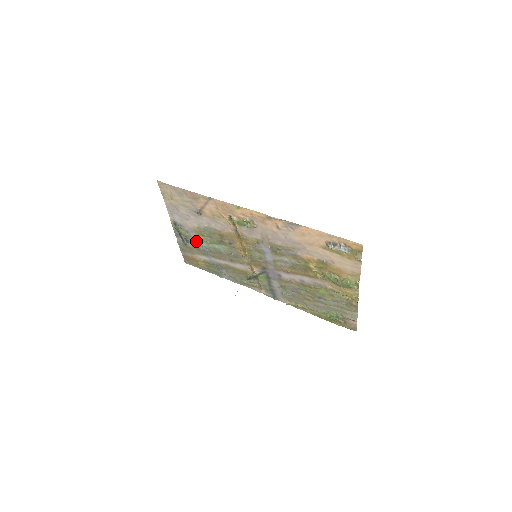
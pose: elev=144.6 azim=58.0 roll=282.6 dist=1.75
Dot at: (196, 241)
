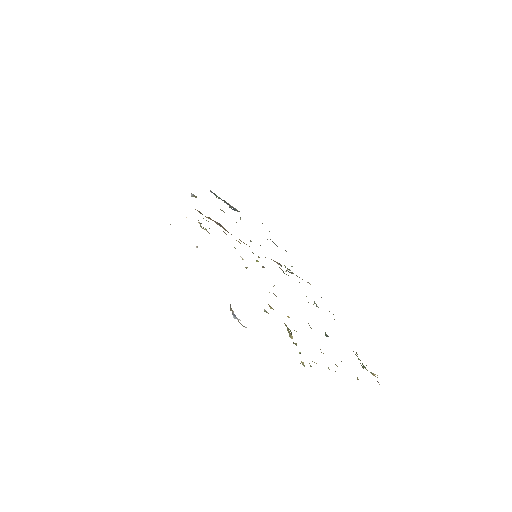
Dot at: occluded
